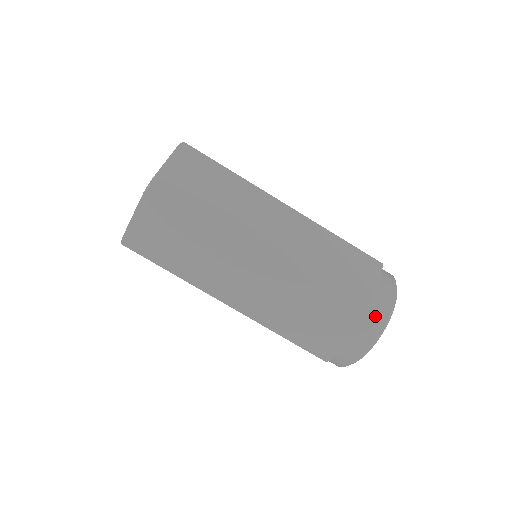
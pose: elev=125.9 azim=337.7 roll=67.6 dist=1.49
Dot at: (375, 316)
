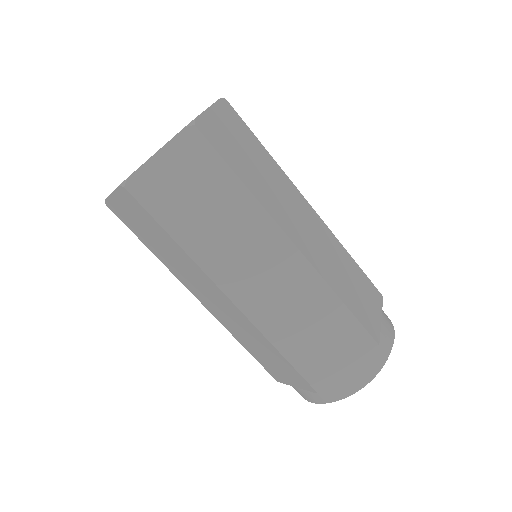
Dot at: (332, 390)
